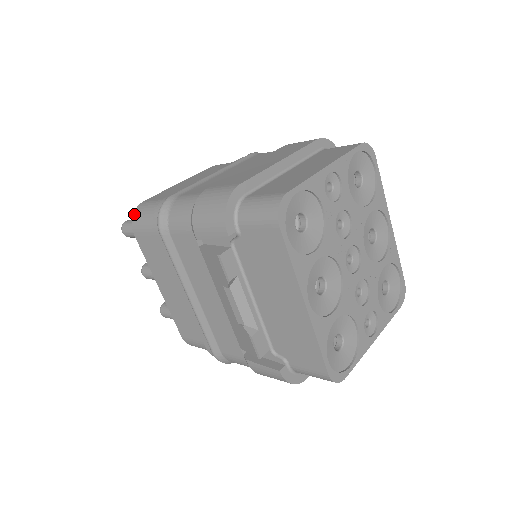
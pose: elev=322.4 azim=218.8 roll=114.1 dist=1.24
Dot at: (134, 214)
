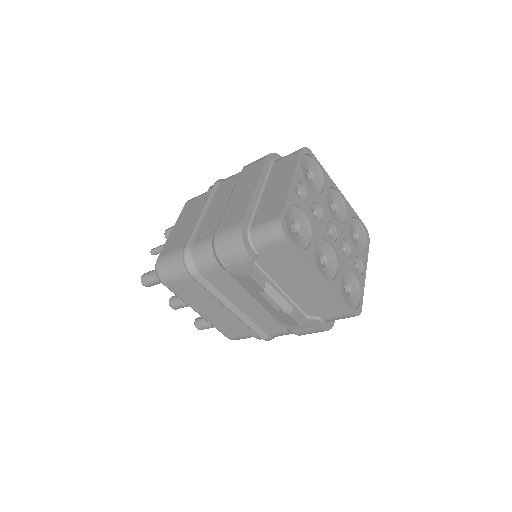
Dot at: (157, 270)
